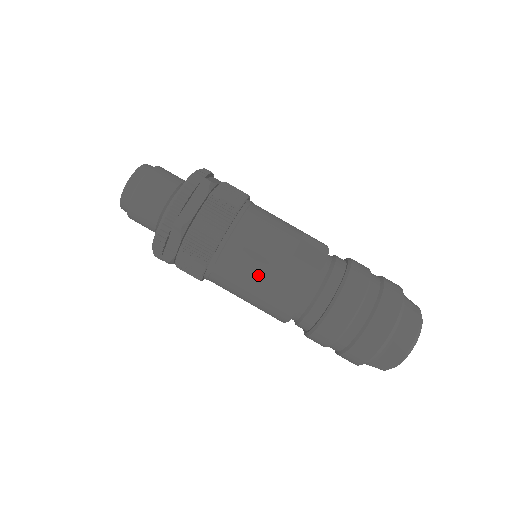
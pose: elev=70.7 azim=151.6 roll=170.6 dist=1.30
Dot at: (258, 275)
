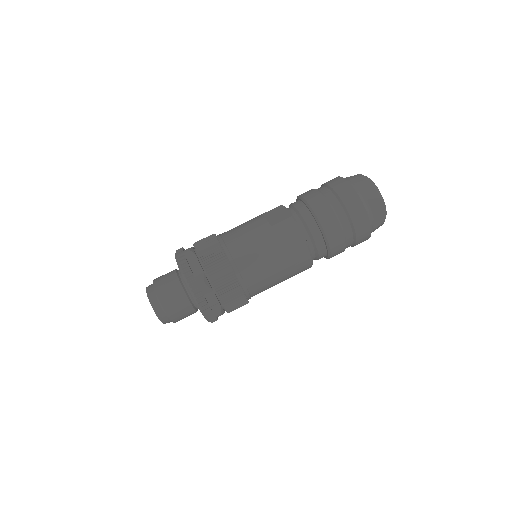
Dot at: (269, 256)
